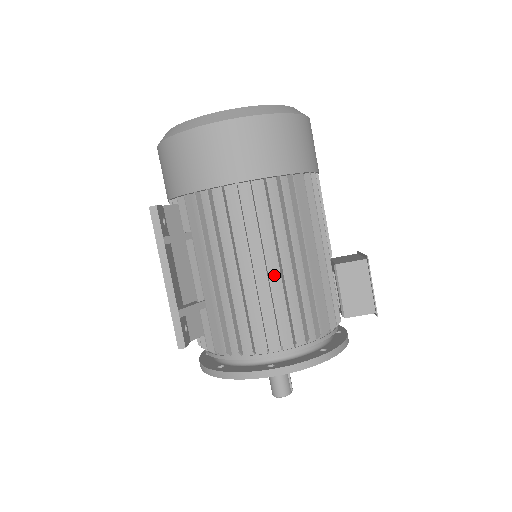
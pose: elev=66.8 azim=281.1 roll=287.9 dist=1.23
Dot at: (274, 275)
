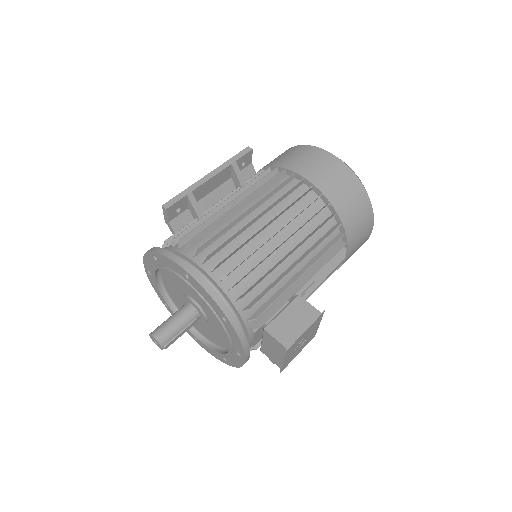
Dot at: (263, 236)
